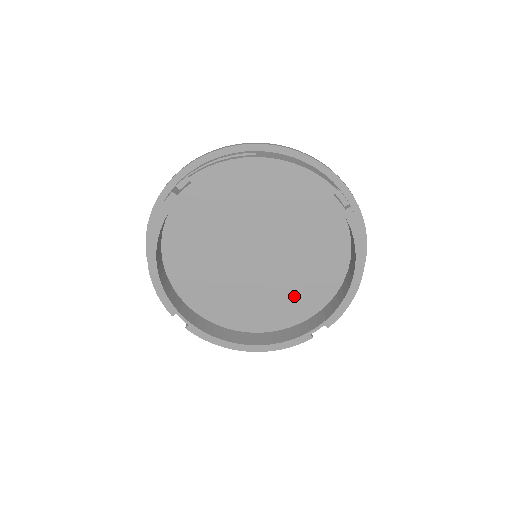
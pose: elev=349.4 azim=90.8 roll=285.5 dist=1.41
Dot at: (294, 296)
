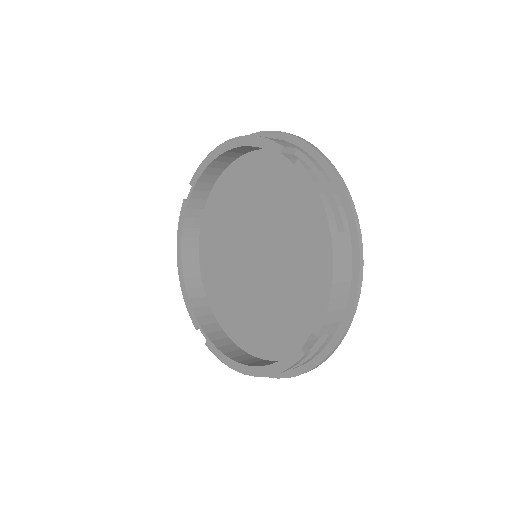
Dot at: (298, 304)
